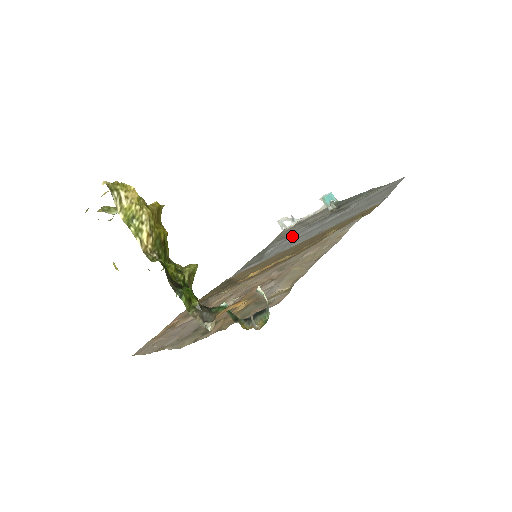
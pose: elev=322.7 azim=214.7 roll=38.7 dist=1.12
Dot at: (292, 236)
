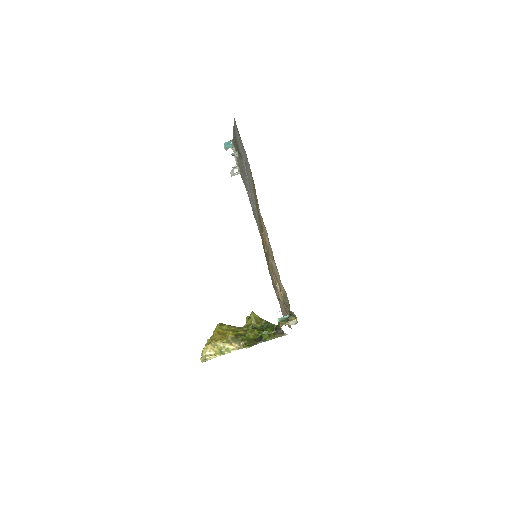
Dot at: (248, 190)
